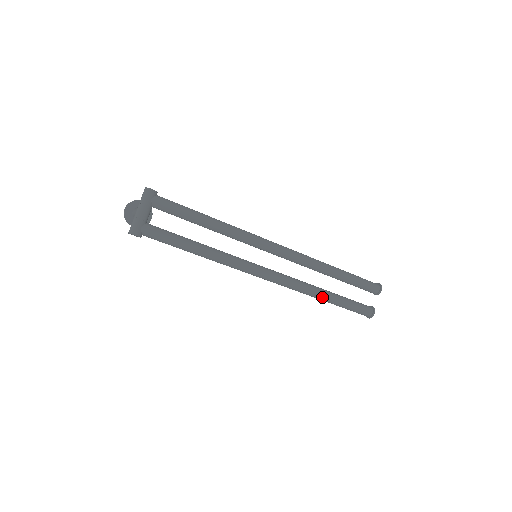
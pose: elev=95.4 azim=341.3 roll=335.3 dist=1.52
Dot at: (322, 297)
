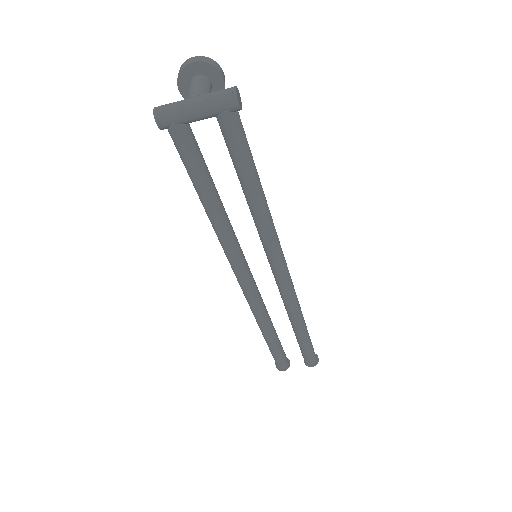
Dot at: (263, 330)
